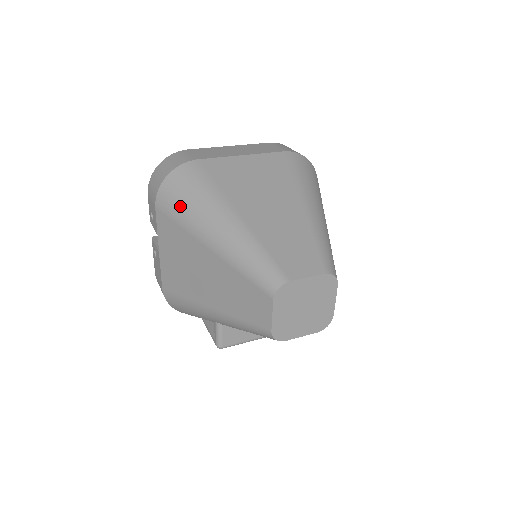
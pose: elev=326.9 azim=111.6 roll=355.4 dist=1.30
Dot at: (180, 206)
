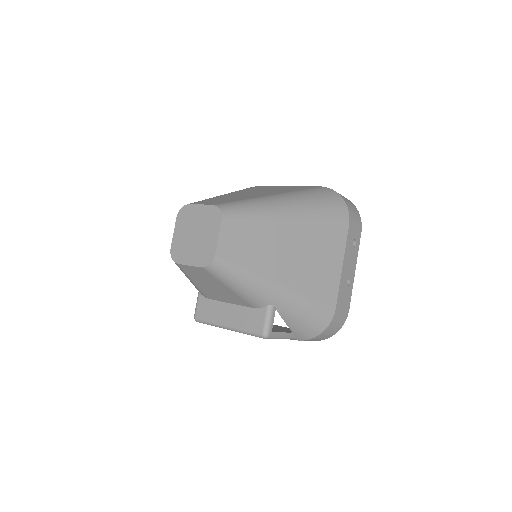
Dot at: occluded
